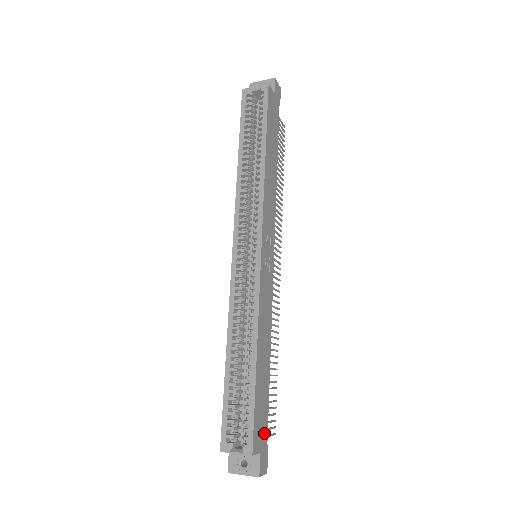
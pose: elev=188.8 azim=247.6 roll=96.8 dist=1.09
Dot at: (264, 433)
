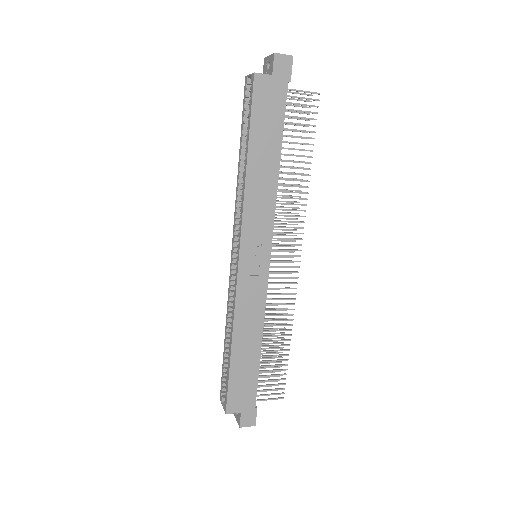
Dot at: (249, 400)
